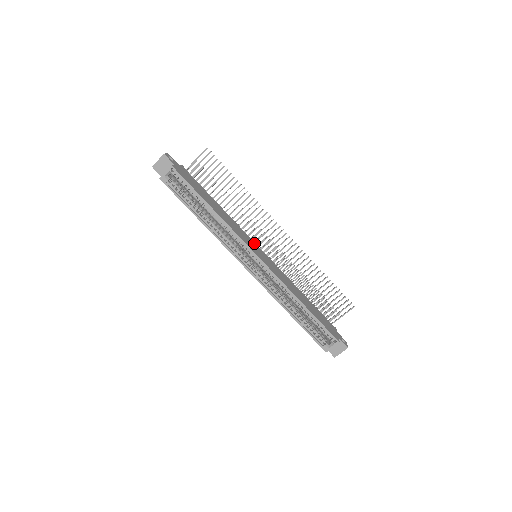
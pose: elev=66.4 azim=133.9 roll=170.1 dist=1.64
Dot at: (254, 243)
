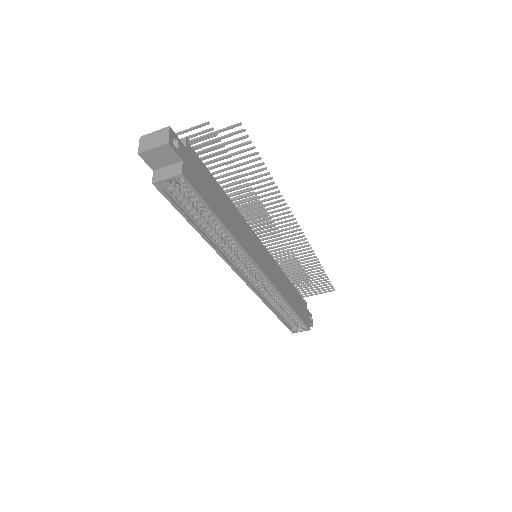
Dot at: (258, 241)
